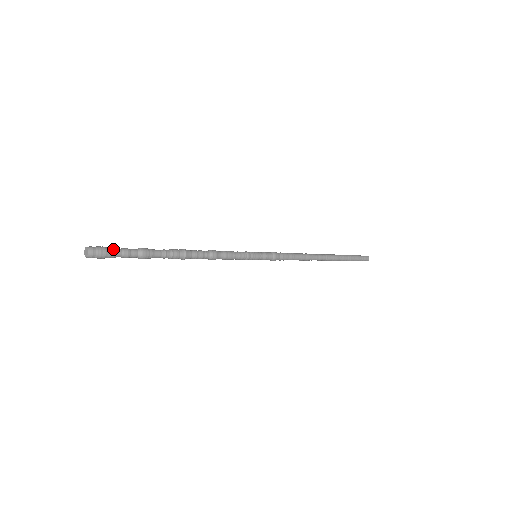
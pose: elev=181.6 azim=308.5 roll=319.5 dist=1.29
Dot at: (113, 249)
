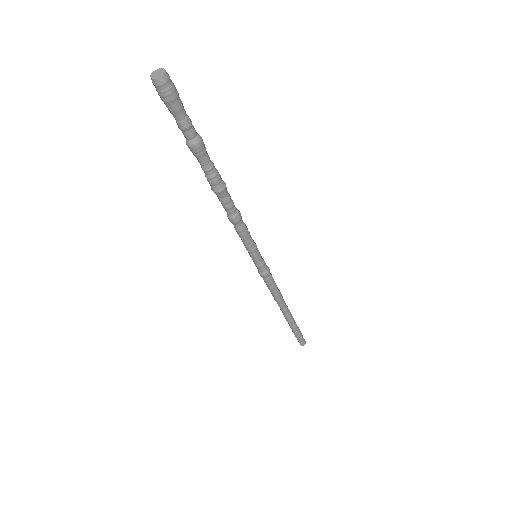
Dot at: (178, 101)
